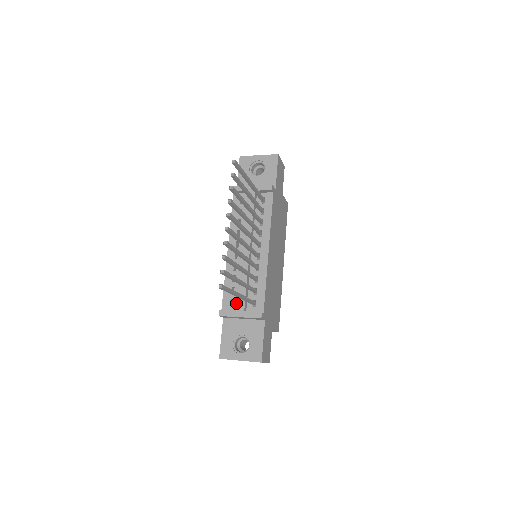
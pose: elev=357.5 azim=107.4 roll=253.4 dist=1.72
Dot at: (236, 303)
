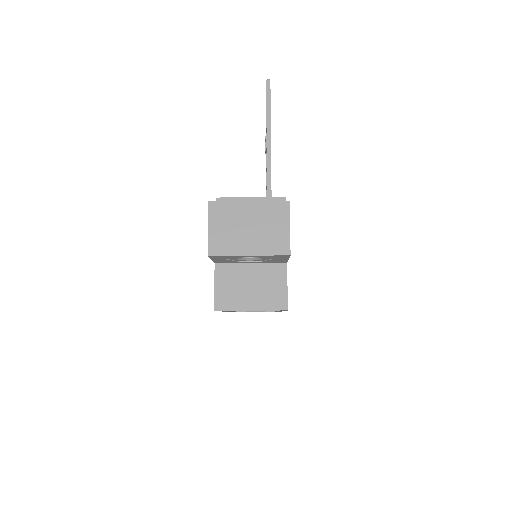
Dot at: occluded
